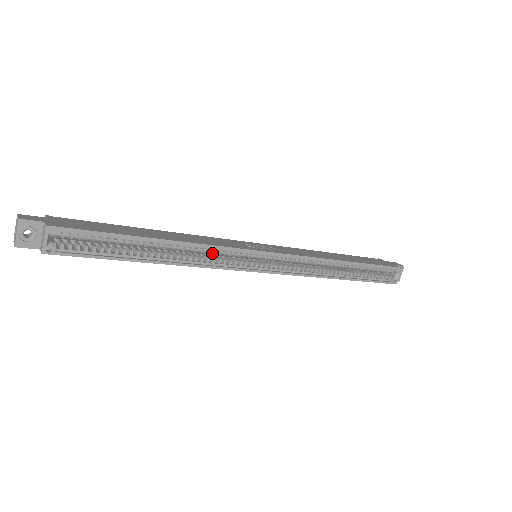
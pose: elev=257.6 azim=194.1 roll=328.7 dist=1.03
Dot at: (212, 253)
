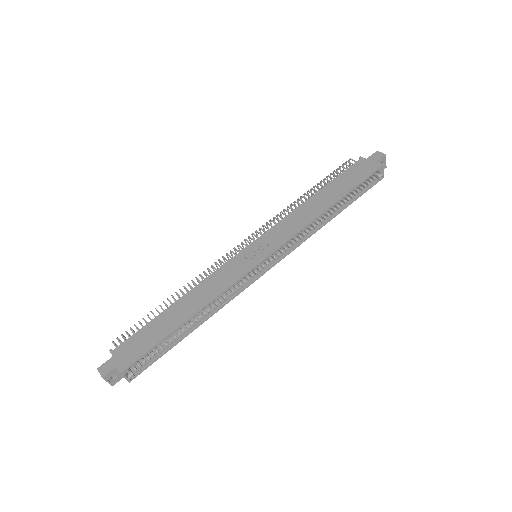
Dot at: occluded
